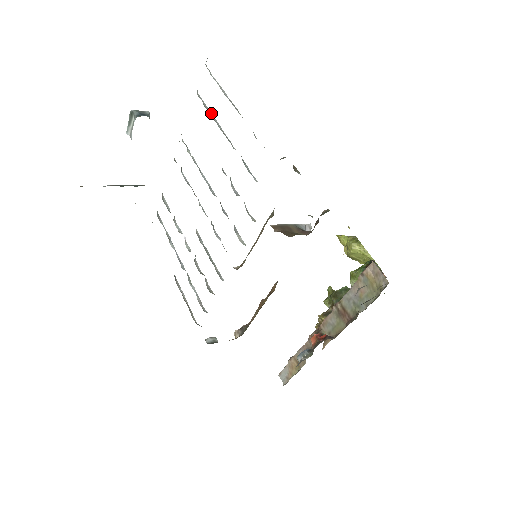
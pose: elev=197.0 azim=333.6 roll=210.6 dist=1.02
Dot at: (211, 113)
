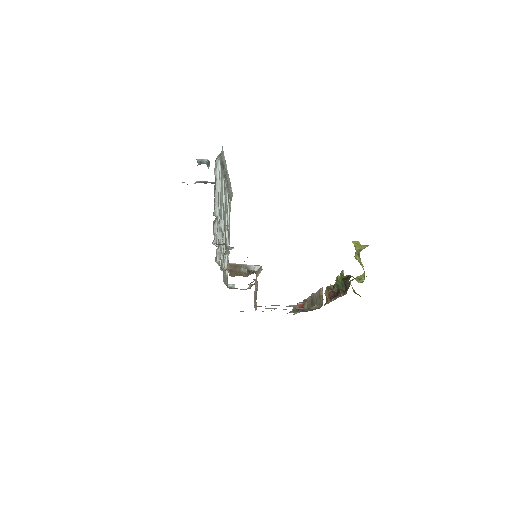
Dot at: (220, 186)
